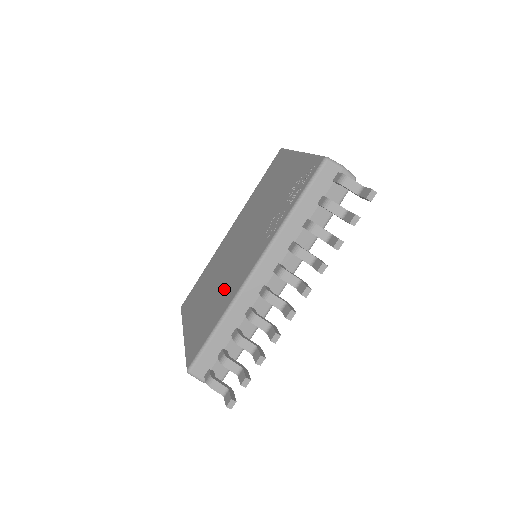
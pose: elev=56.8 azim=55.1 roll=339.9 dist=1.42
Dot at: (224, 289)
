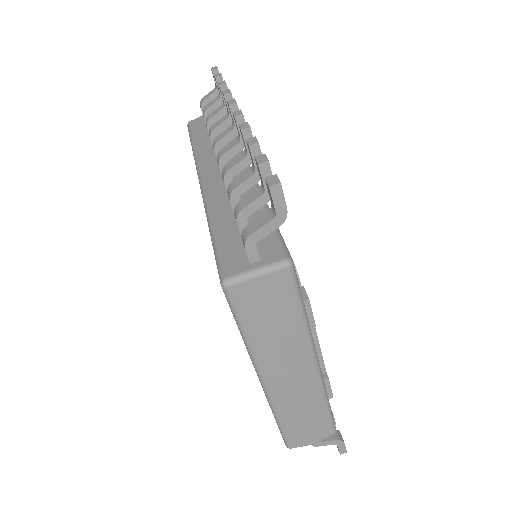
Dot at: occluded
